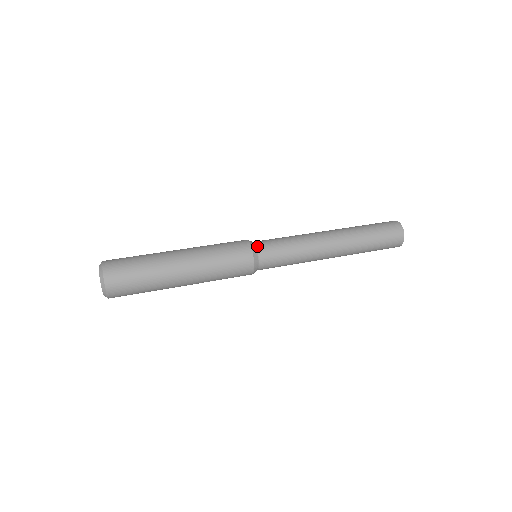
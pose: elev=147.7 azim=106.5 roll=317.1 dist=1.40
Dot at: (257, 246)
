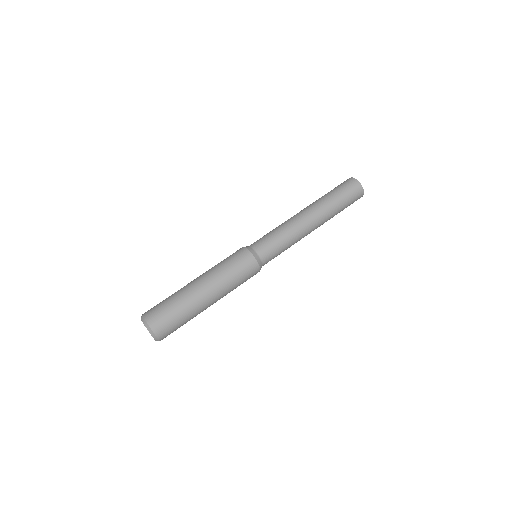
Dot at: (258, 254)
